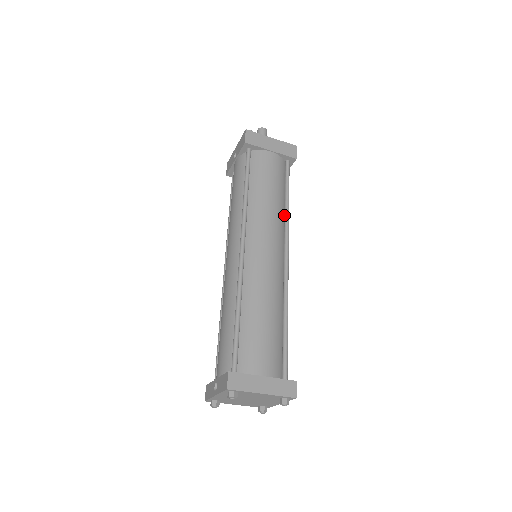
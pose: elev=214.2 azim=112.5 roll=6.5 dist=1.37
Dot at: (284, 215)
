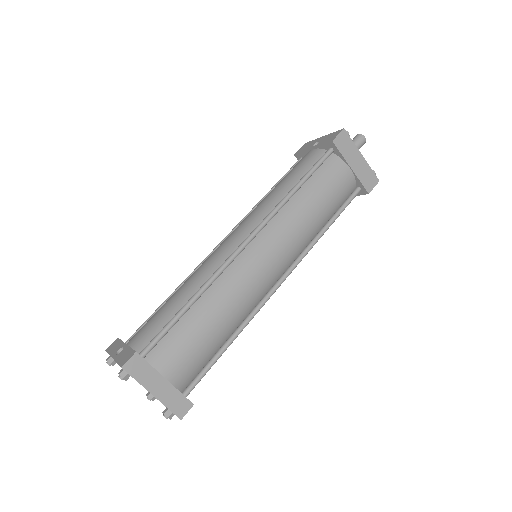
Dot at: (312, 239)
